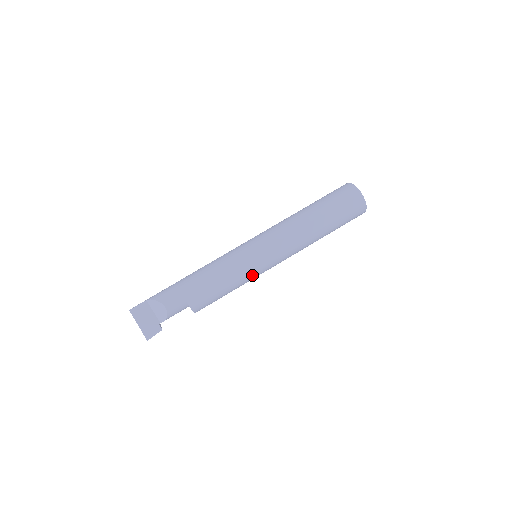
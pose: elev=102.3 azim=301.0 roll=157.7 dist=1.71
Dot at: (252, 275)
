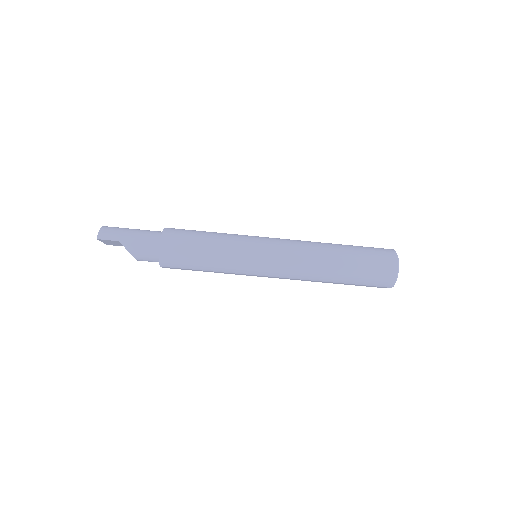
Dot at: occluded
